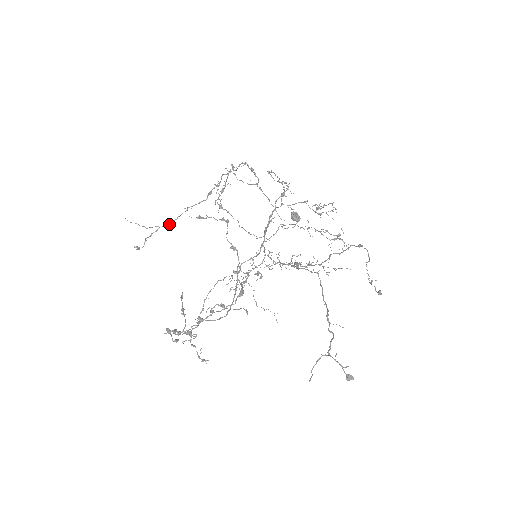
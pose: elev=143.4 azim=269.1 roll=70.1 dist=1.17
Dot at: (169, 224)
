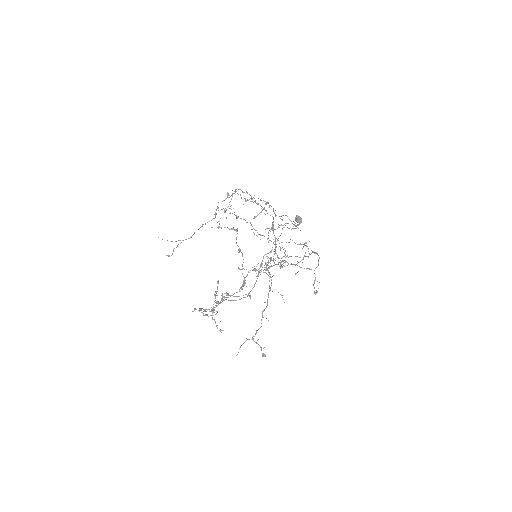
Dot at: (189, 238)
